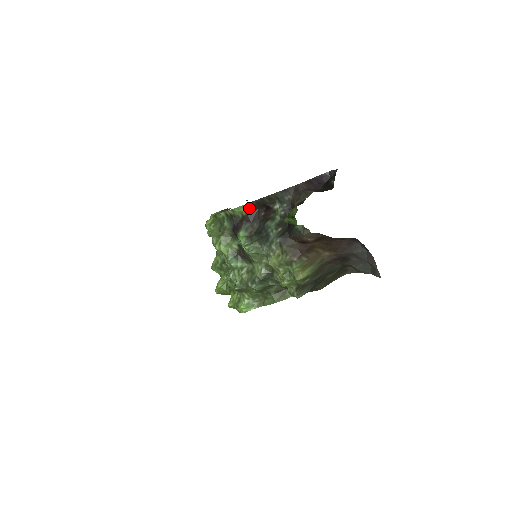
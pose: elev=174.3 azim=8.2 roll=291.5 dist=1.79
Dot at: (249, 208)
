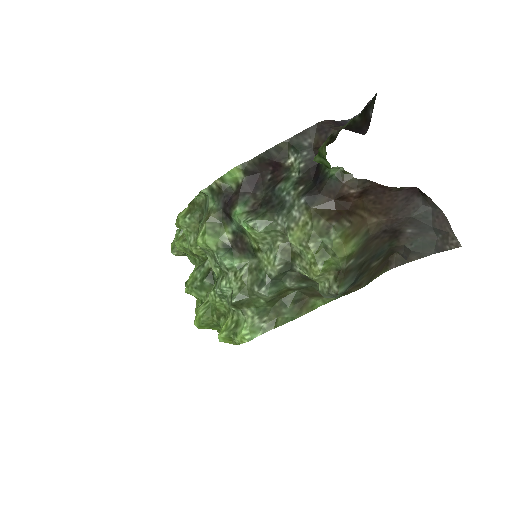
Dot at: (248, 170)
